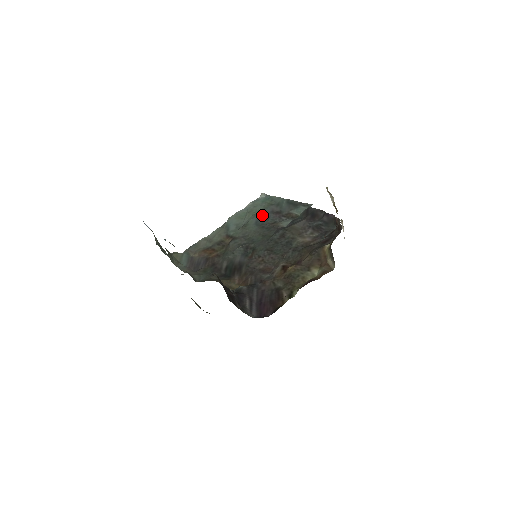
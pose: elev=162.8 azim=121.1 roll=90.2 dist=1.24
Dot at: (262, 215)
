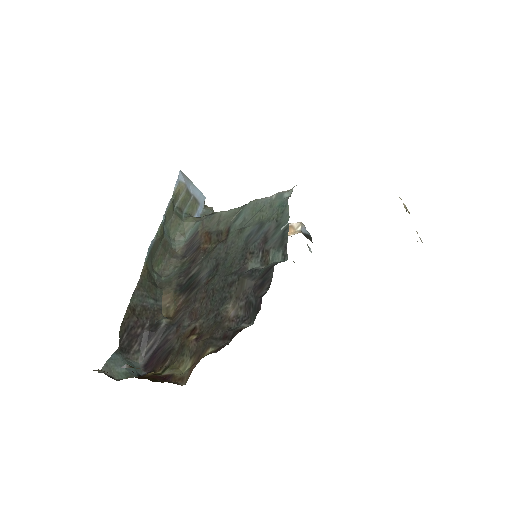
Dot at: (258, 230)
